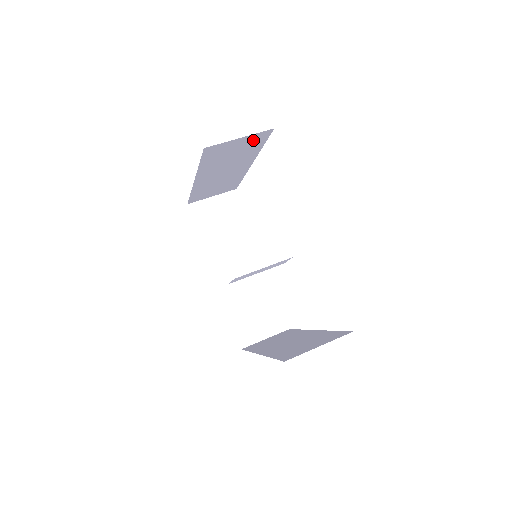
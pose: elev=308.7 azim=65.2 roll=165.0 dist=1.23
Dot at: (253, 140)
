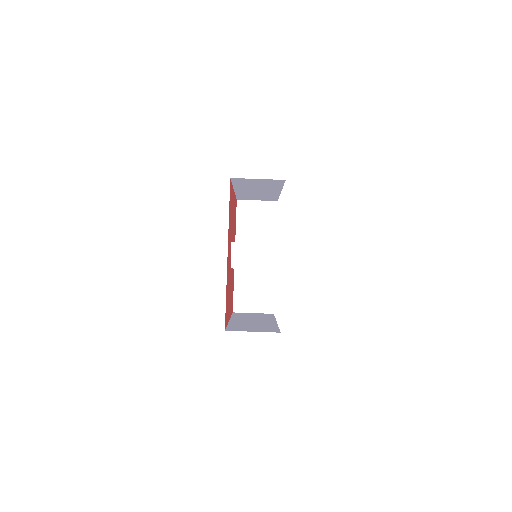
Dot at: occluded
